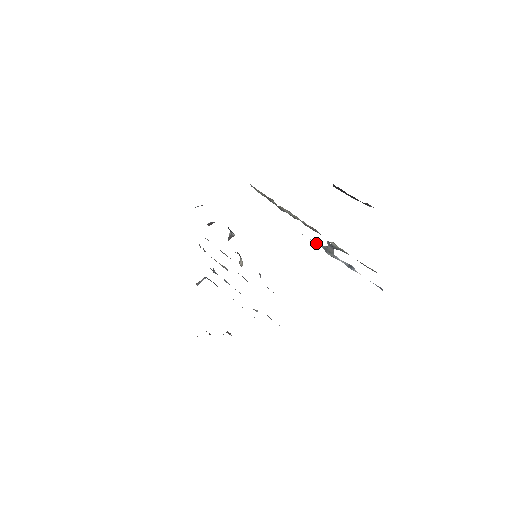
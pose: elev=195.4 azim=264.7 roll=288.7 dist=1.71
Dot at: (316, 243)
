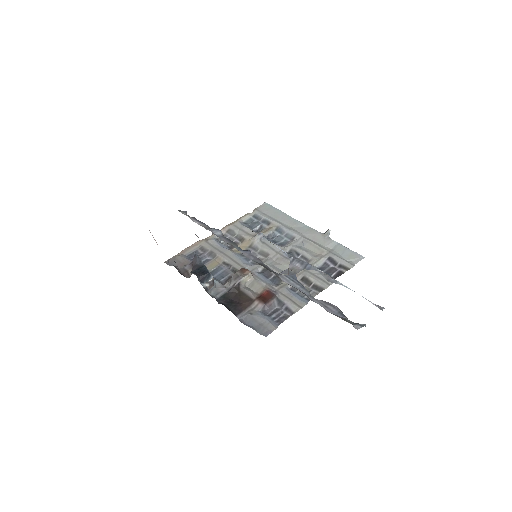
Dot at: (282, 250)
